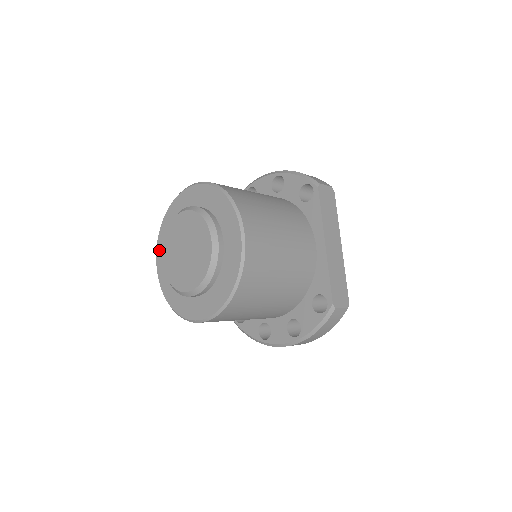
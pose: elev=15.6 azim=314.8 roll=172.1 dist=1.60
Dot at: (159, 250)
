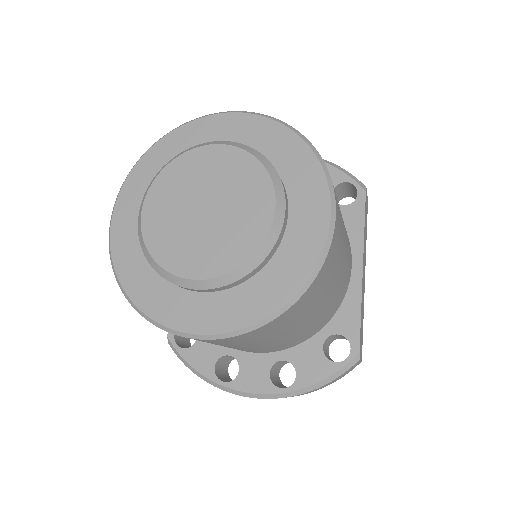
Dot at: (126, 196)
